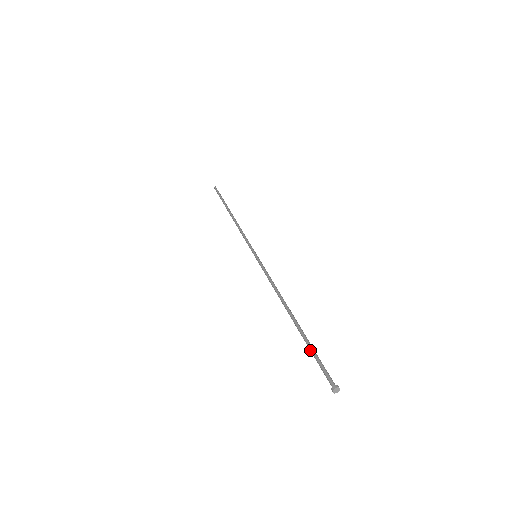
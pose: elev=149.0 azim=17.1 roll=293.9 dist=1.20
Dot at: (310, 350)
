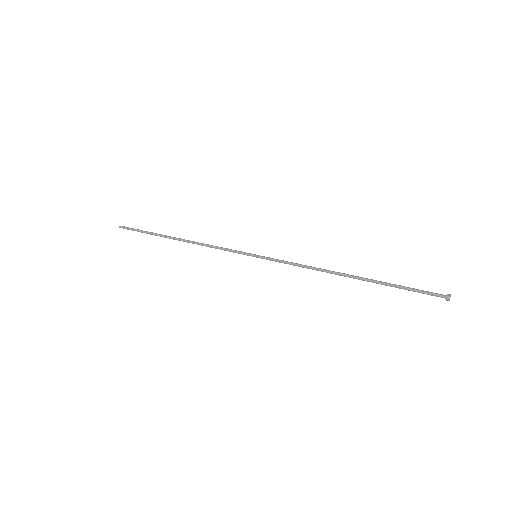
Dot at: (399, 288)
